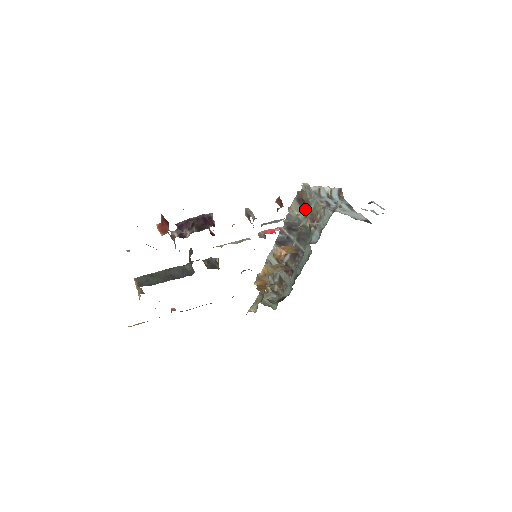
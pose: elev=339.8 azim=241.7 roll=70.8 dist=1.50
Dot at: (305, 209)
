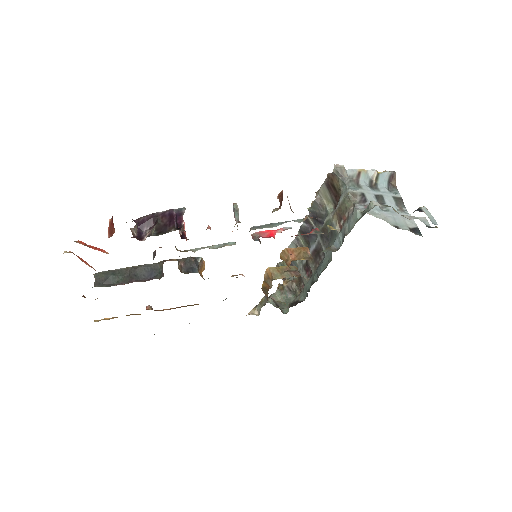
Dot at: (335, 198)
